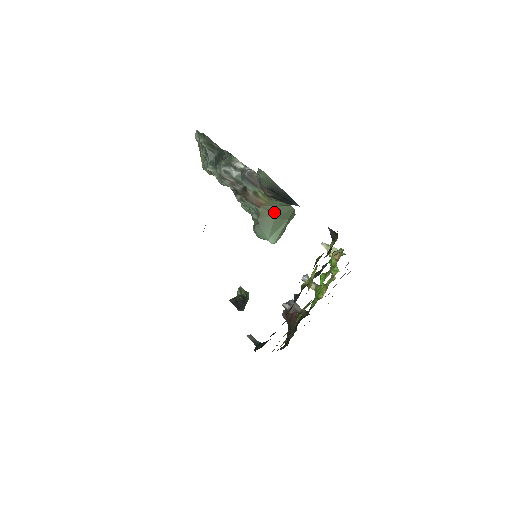
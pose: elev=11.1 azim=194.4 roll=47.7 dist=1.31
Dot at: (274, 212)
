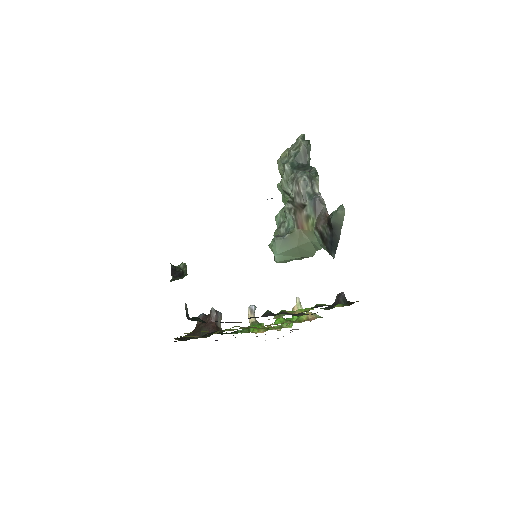
Dot at: (303, 242)
